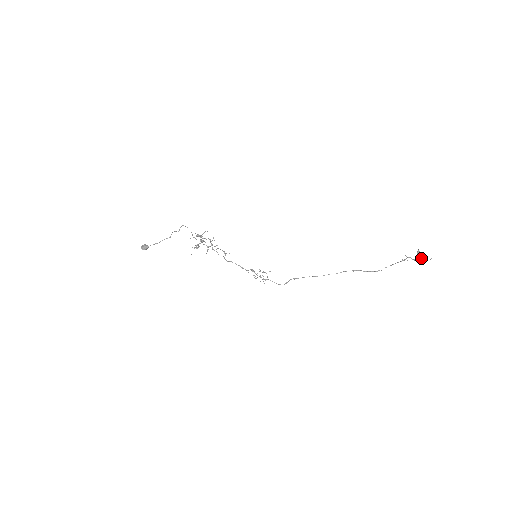
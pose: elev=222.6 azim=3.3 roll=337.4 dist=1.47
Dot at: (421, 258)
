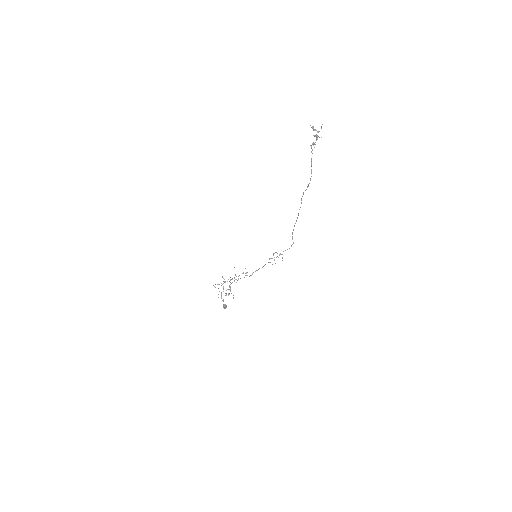
Dot at: (316, 137)
